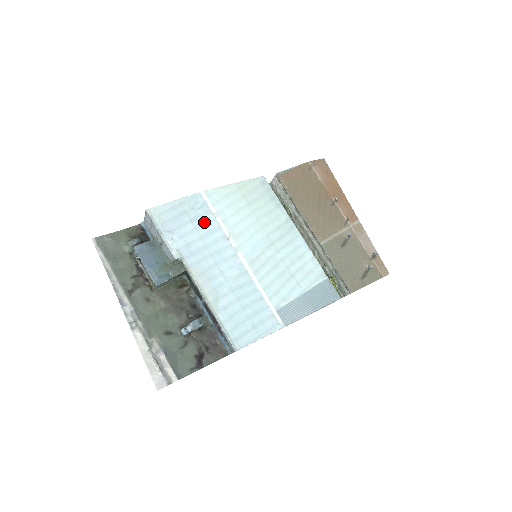
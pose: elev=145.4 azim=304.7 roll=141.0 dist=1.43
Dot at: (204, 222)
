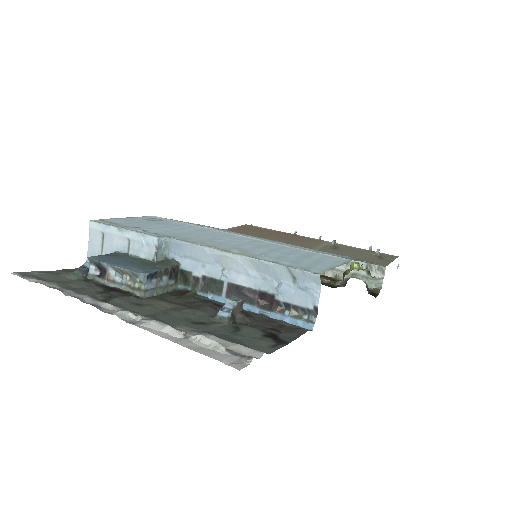
Dot at: (173, 225)
